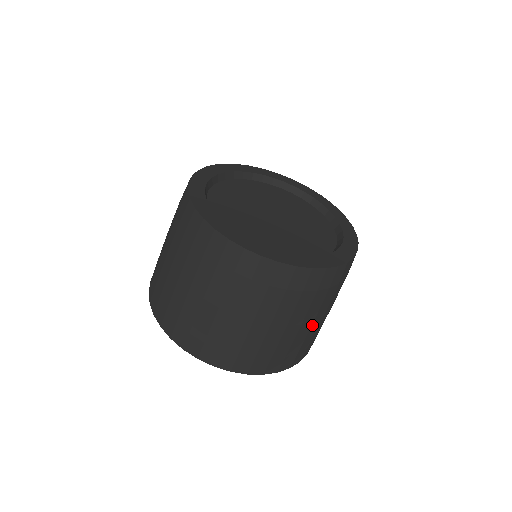
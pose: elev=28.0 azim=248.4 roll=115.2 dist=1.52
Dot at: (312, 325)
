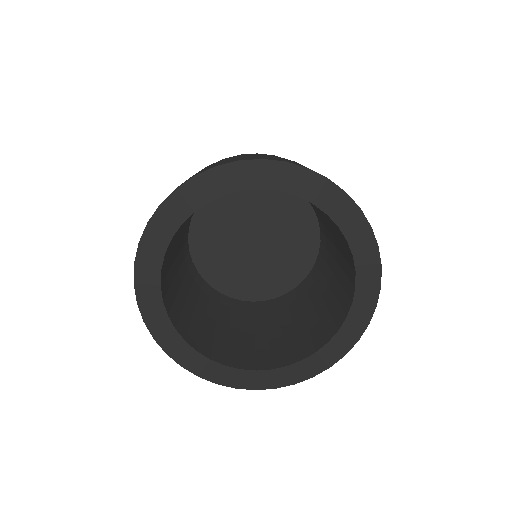
Dot at: occluded
